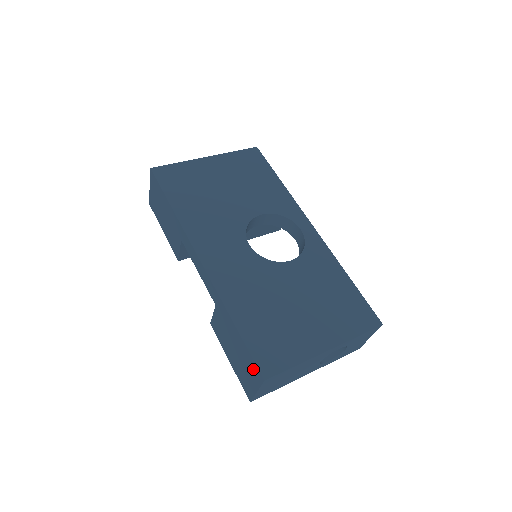
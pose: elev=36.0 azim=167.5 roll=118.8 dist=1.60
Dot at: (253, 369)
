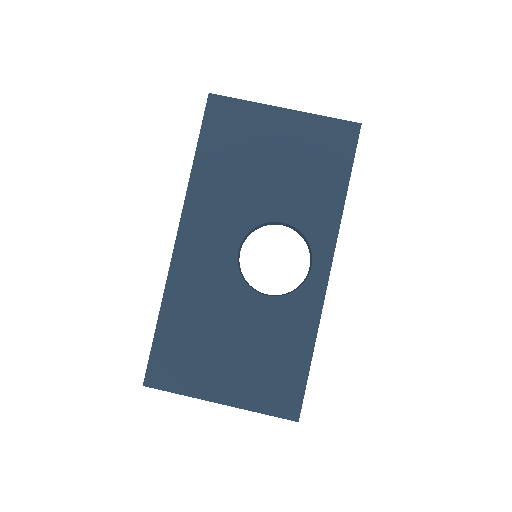
Dot at: occluded
